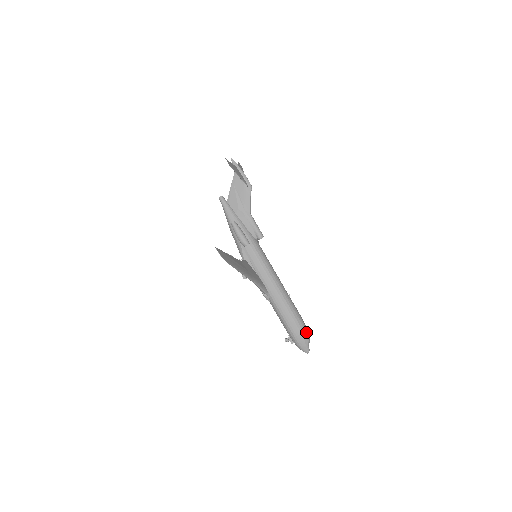
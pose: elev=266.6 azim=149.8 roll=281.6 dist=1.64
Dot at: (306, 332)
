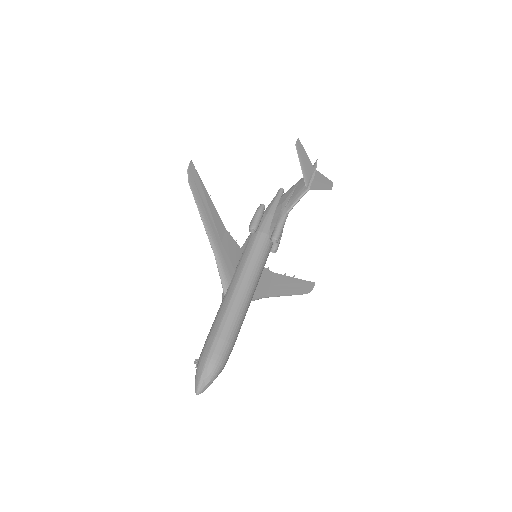
Dot at: (215, 363)
